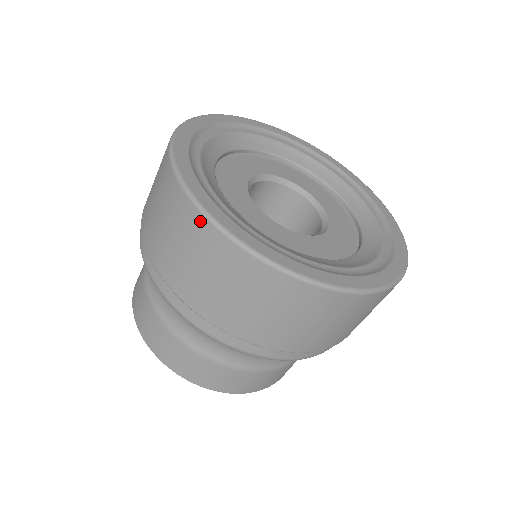
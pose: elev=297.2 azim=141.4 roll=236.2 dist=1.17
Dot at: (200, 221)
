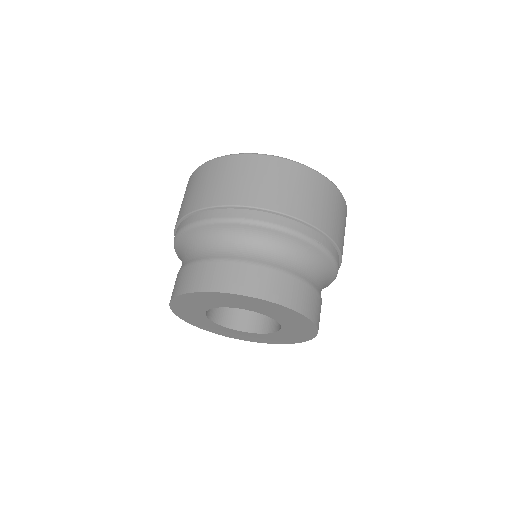
Dot at: (258, 158)
